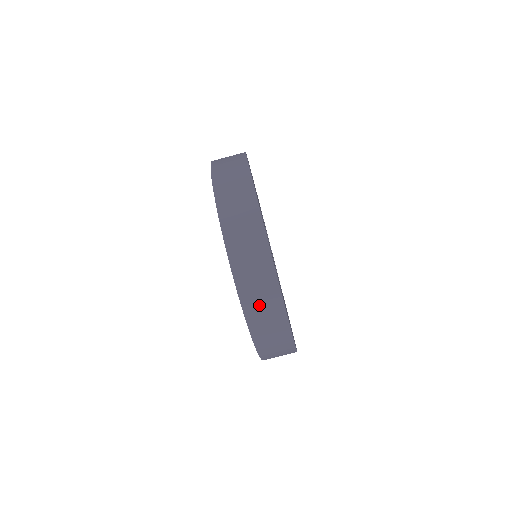
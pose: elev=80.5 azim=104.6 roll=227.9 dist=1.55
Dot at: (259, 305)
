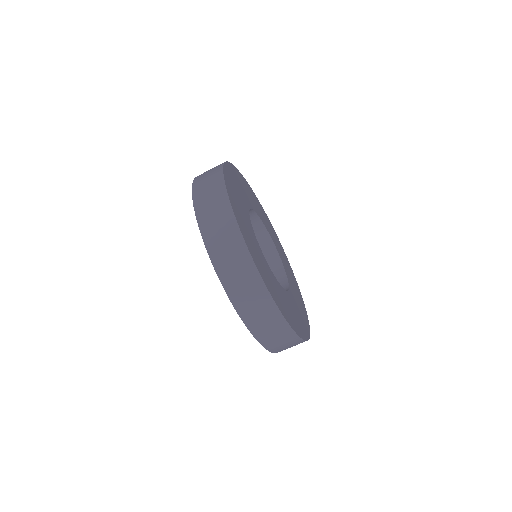
Dot at: (264, 326)
